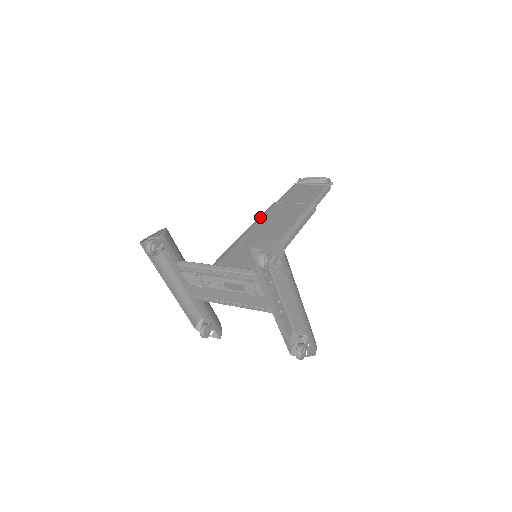
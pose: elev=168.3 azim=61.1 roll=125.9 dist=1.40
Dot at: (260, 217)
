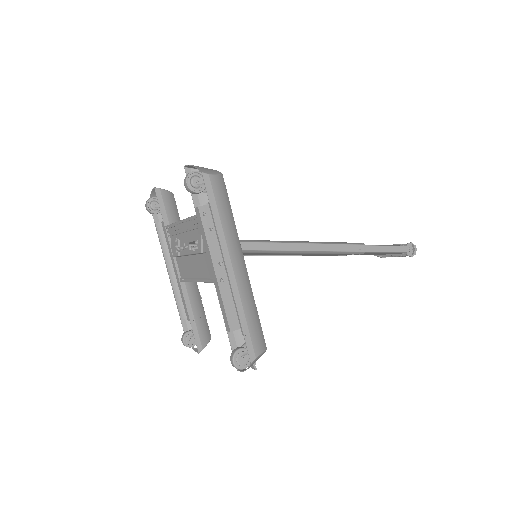
Dot at: occluded
